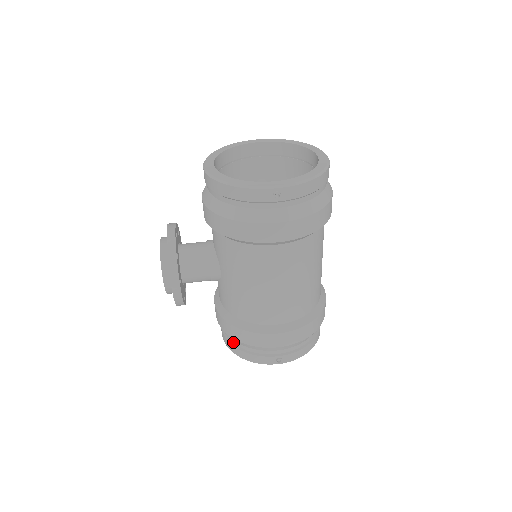
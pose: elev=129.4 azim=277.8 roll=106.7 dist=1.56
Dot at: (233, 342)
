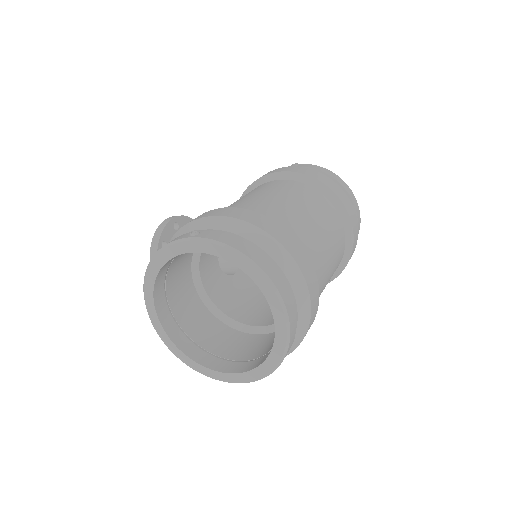
Dot at: occluded
